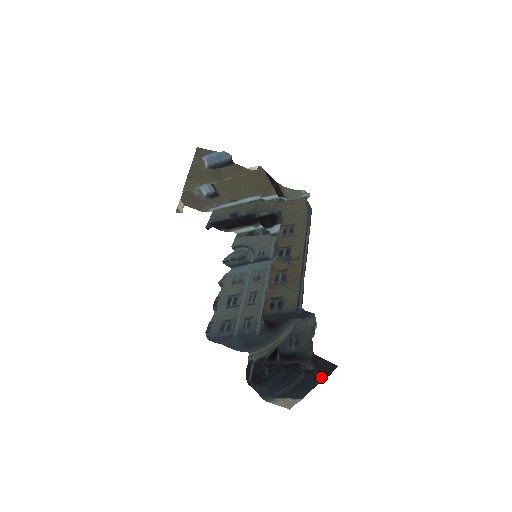
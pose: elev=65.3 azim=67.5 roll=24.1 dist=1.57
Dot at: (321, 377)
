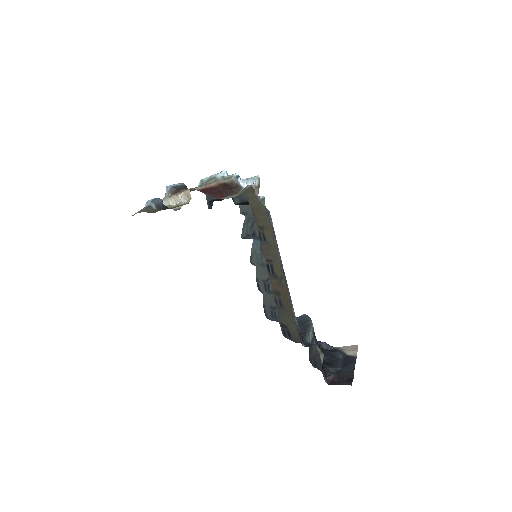
Dot at: (350, 375)
